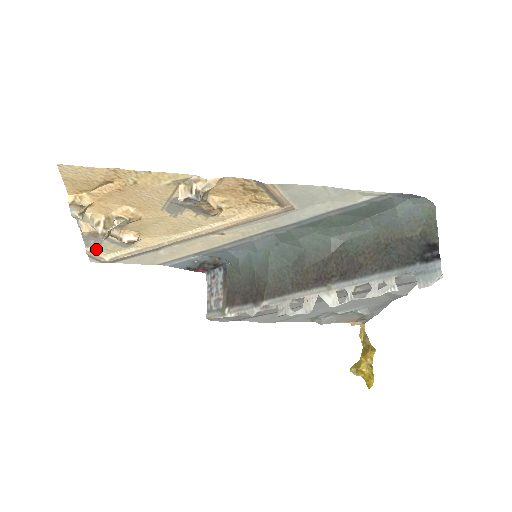
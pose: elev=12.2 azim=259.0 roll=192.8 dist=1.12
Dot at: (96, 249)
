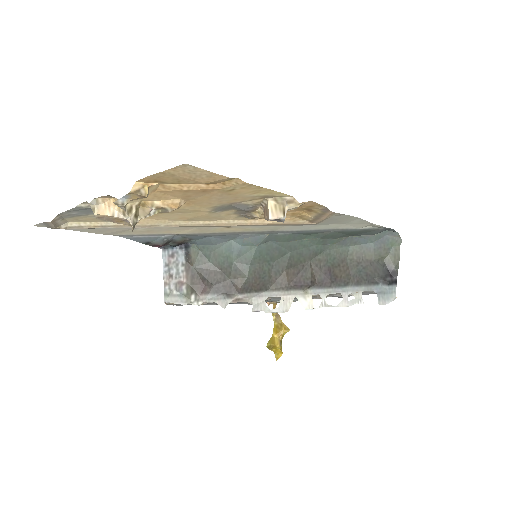
Dot at: (63, 217)
